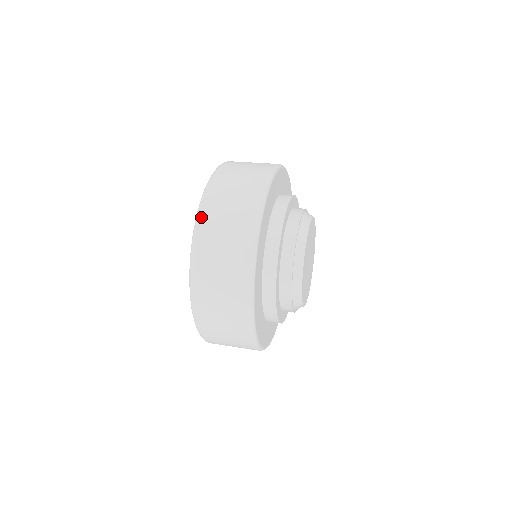
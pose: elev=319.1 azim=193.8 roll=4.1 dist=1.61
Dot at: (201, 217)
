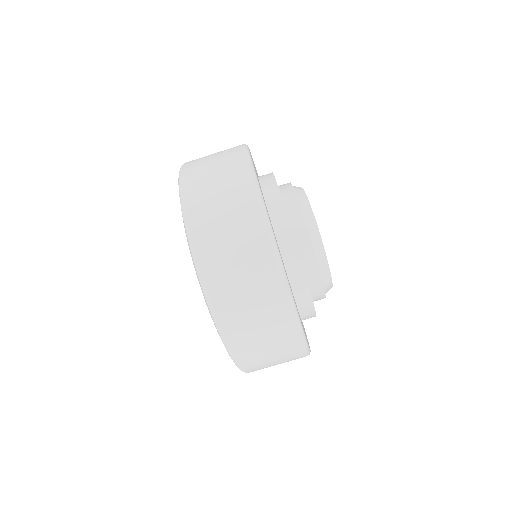
Dot at: (226, 334)
